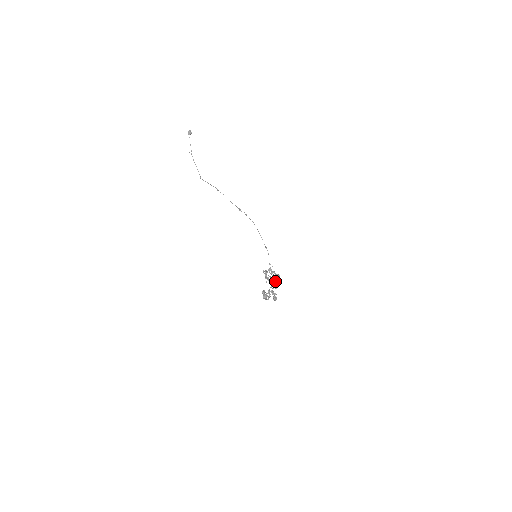
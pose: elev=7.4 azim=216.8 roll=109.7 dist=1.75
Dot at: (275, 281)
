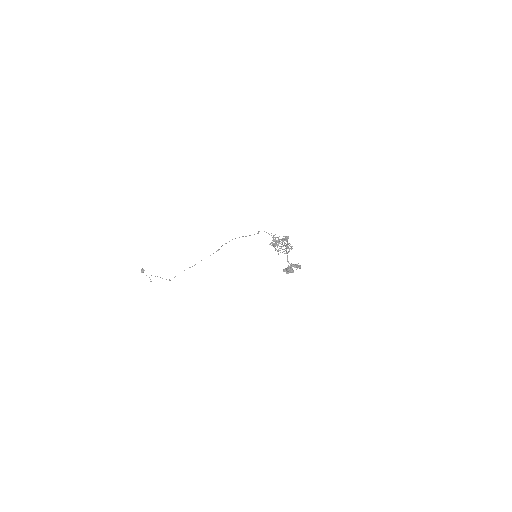
Dot at: (286, 244)
